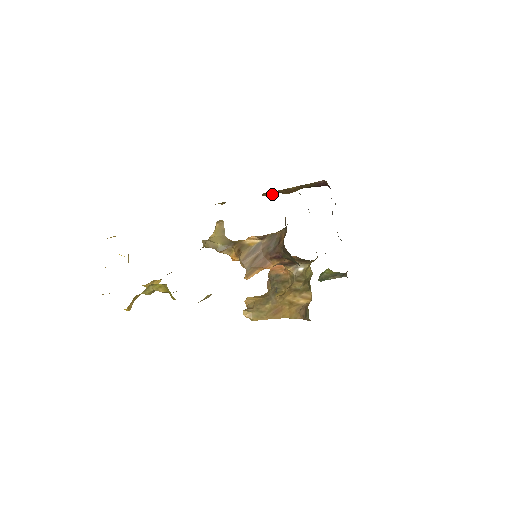
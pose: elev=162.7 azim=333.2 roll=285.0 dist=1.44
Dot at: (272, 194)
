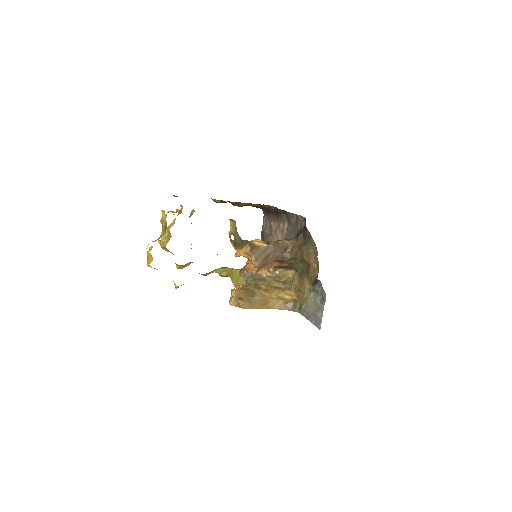
Dot at: (224, 202)
